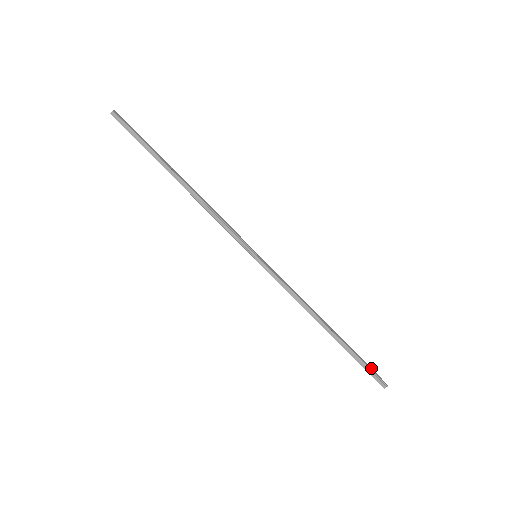
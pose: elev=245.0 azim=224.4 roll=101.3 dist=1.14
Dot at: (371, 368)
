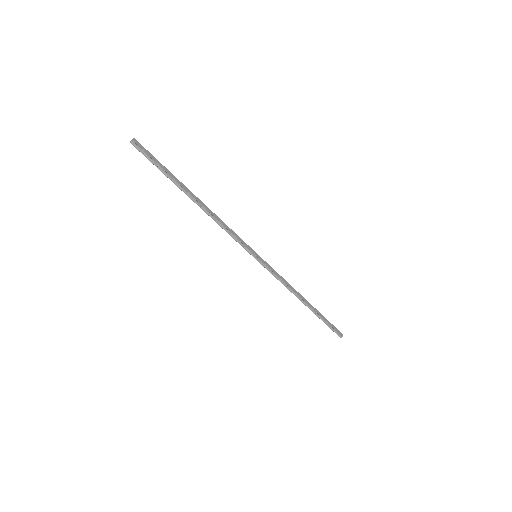
Dot at: (334, 326)
